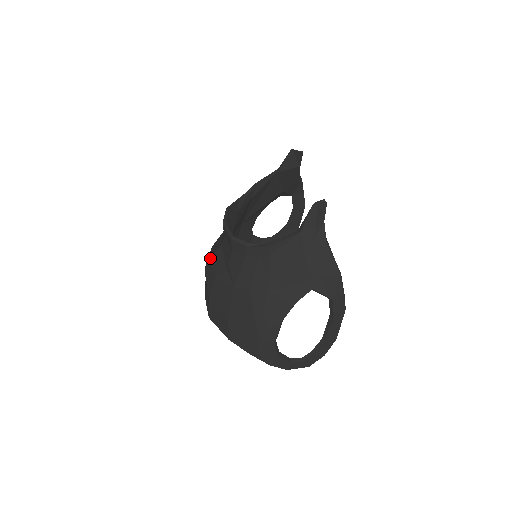
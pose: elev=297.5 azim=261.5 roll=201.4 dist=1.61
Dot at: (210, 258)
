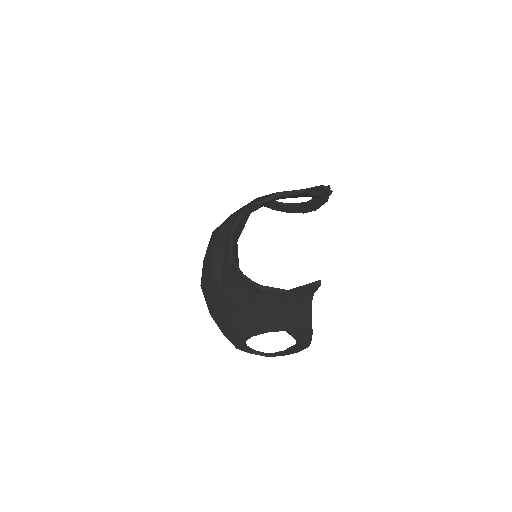
Dot at: (213, 247)
